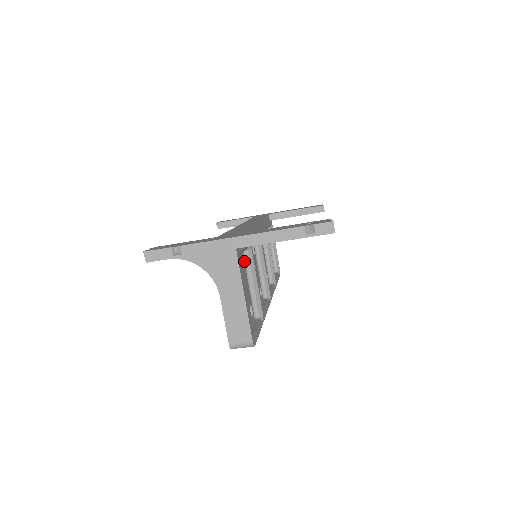
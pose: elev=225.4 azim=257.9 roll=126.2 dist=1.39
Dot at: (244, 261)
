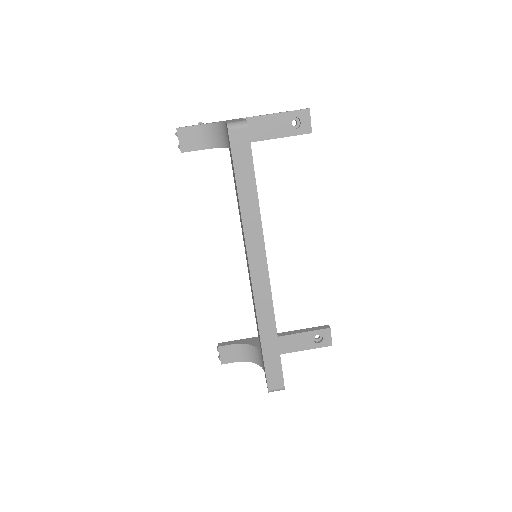
Dot at: occluded
